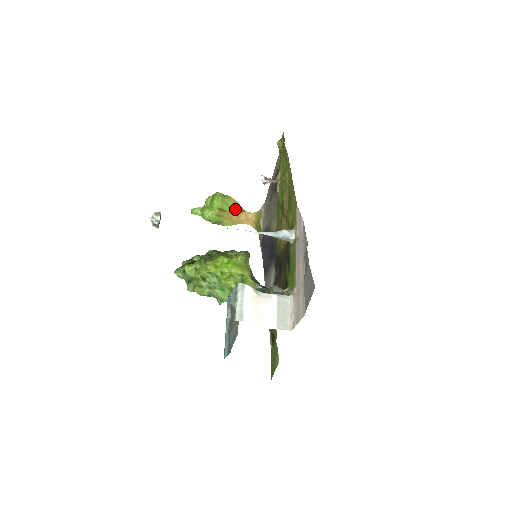
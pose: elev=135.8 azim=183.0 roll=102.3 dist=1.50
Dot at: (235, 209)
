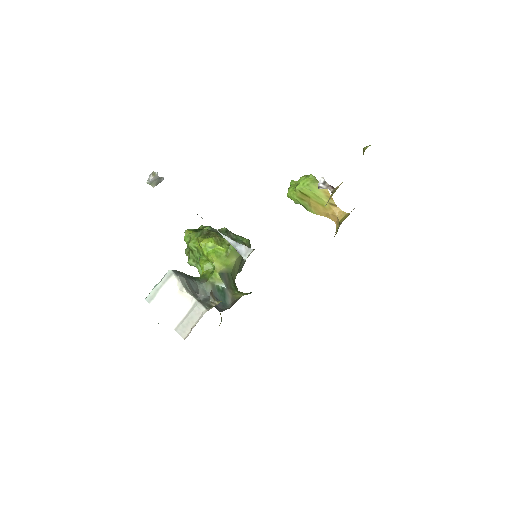
Dot at: (324, 200)
